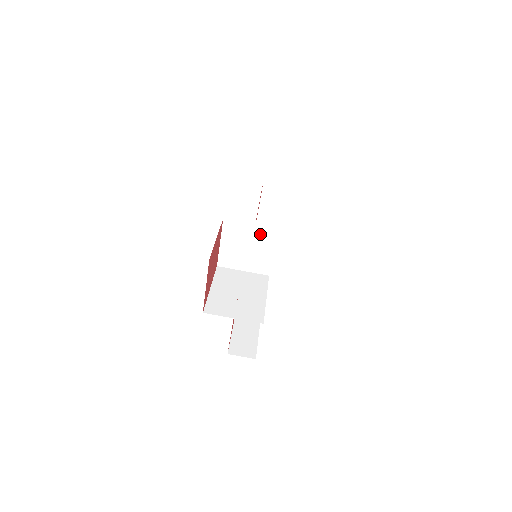
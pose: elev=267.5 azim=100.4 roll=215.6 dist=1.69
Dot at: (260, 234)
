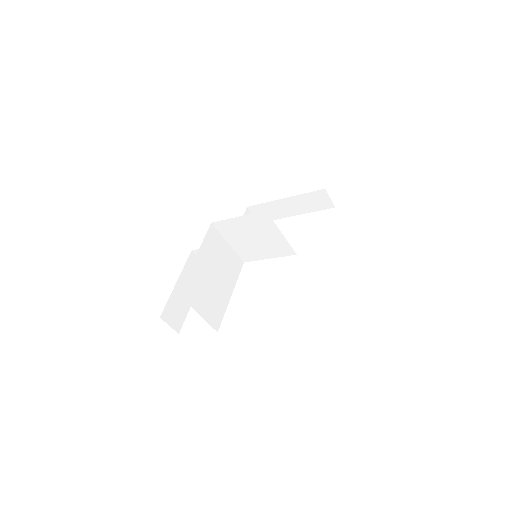
Dot at: (278, 243)
